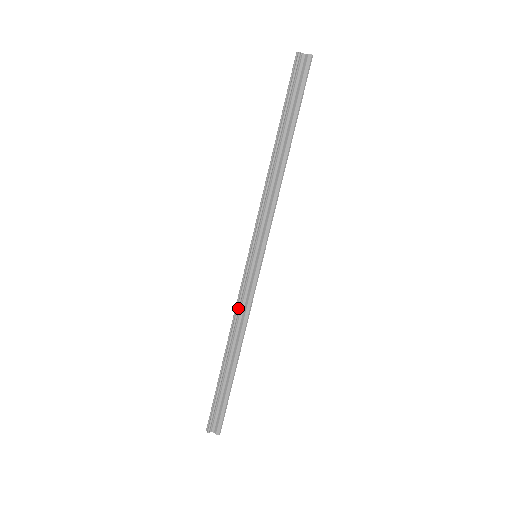
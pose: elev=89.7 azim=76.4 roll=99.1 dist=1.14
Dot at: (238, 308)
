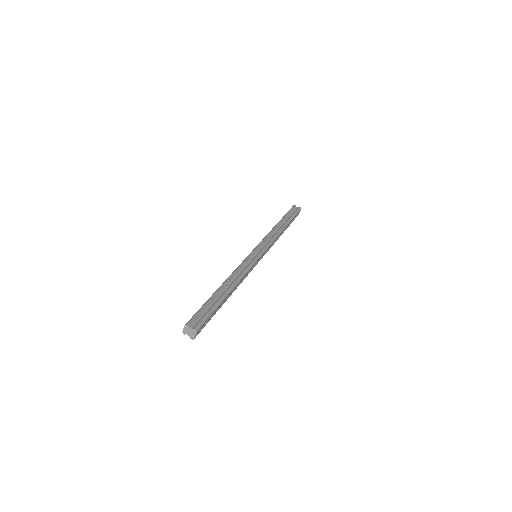
Dot at: (240, 267)
